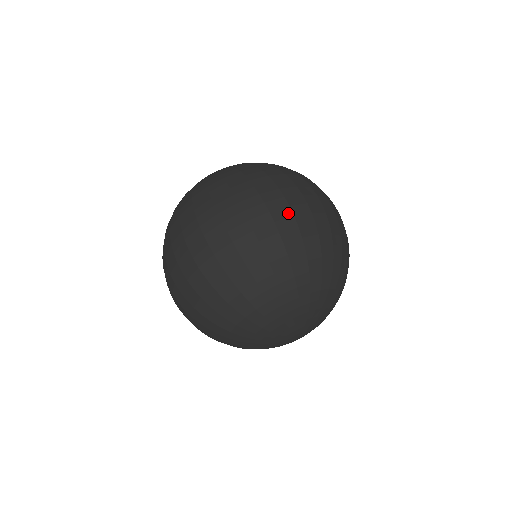
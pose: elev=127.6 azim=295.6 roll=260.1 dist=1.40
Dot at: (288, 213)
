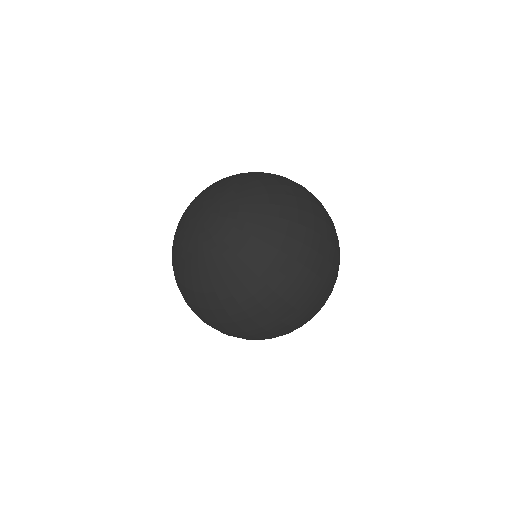
Dot at: (315, 304)
